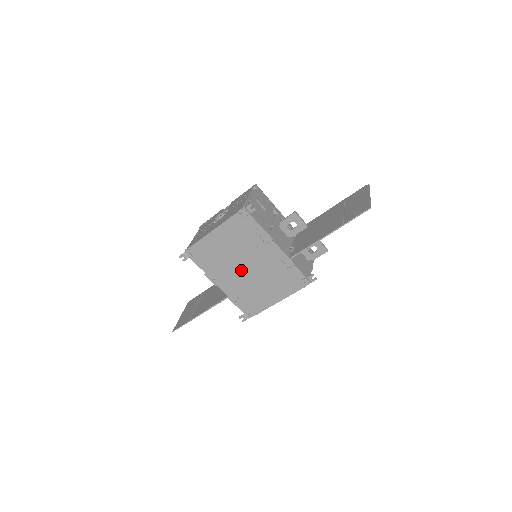
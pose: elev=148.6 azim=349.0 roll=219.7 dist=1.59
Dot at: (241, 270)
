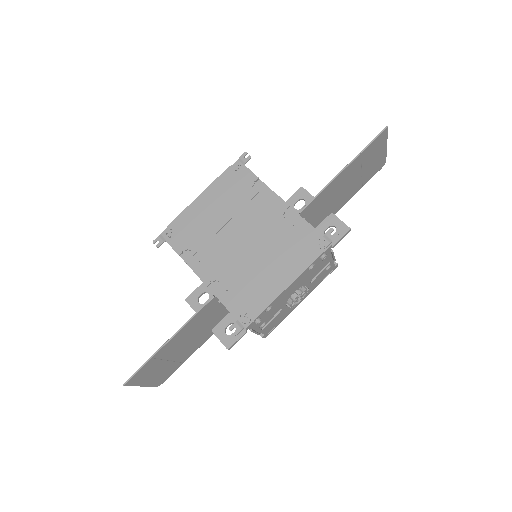
Dot at: (233, 245)
